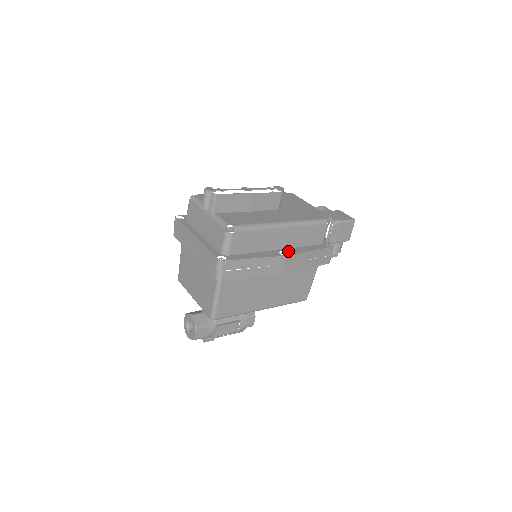
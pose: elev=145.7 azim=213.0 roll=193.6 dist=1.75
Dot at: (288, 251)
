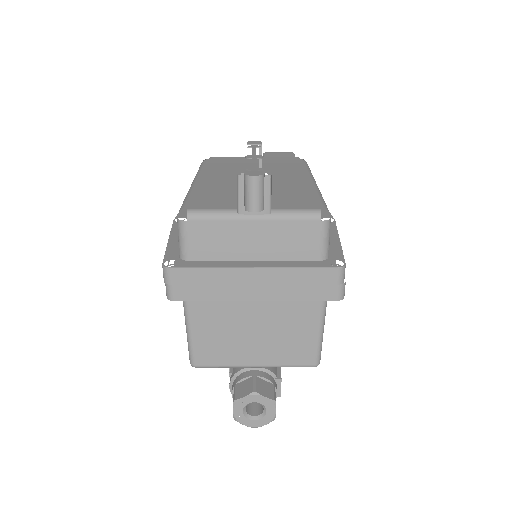
Dot at: (322, 216)
